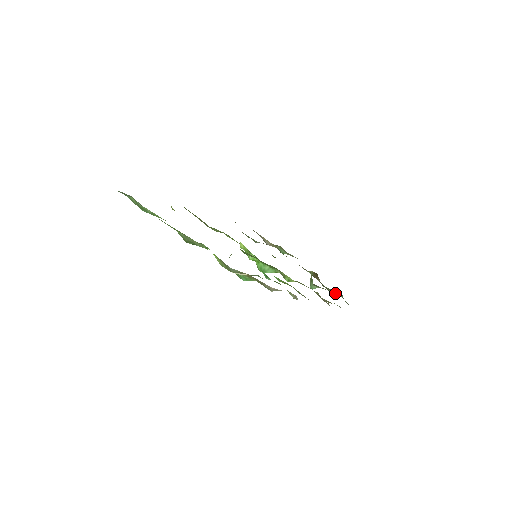
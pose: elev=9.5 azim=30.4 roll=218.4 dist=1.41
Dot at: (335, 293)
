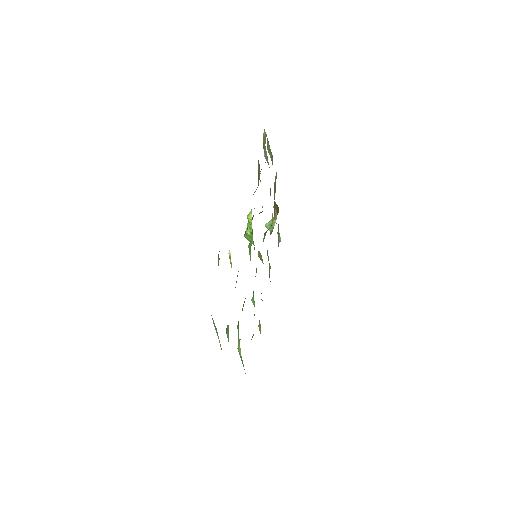
Dot at: occluded
